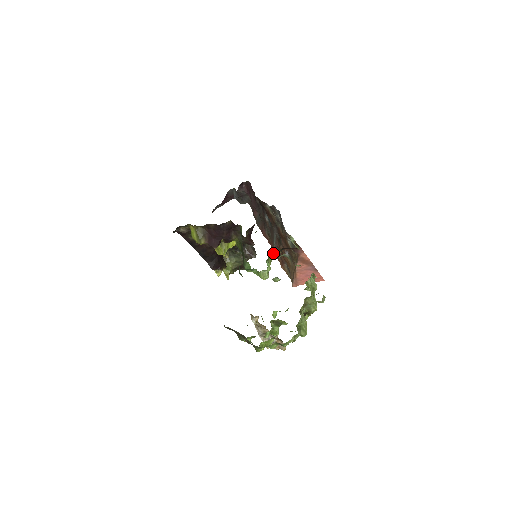
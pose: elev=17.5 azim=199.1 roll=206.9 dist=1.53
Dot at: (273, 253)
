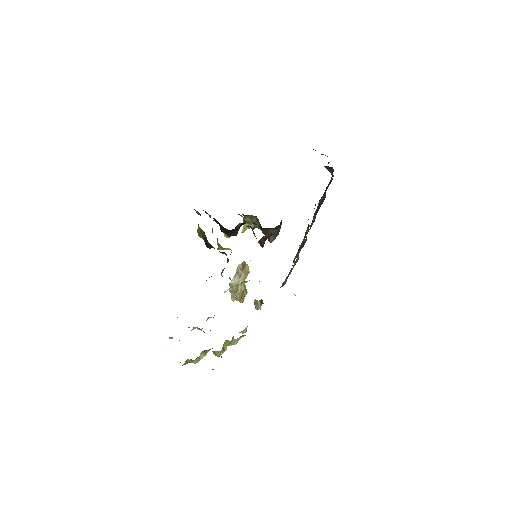
Dot at: occluded
